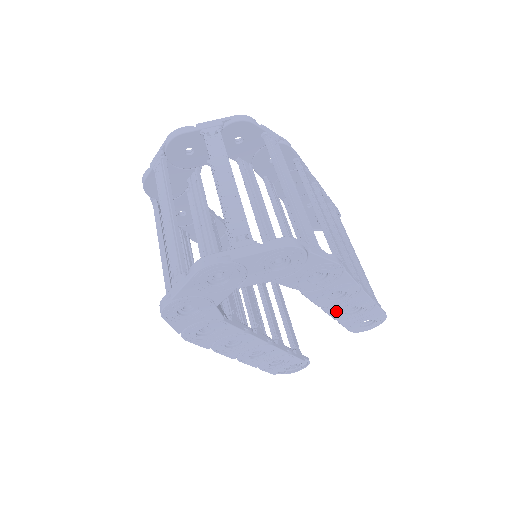
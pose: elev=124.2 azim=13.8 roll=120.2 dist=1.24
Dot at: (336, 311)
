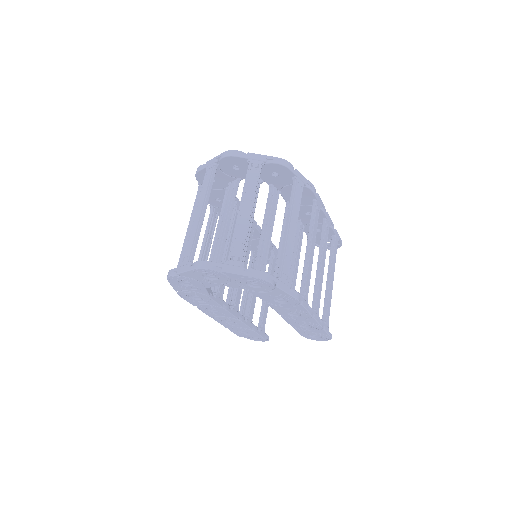
Dot at: (292, 321)
